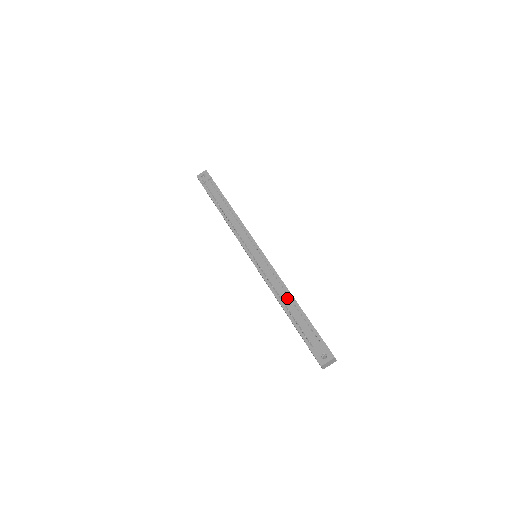
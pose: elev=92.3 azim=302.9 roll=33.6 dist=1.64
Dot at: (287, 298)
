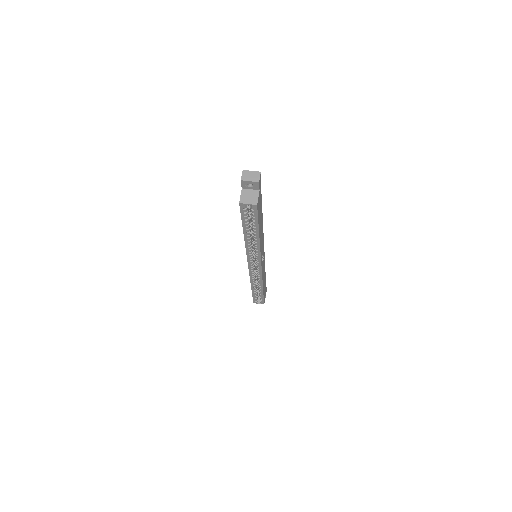
Dot at: occluded
